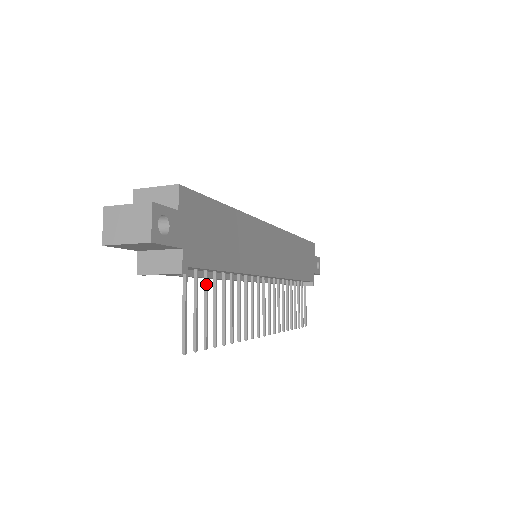
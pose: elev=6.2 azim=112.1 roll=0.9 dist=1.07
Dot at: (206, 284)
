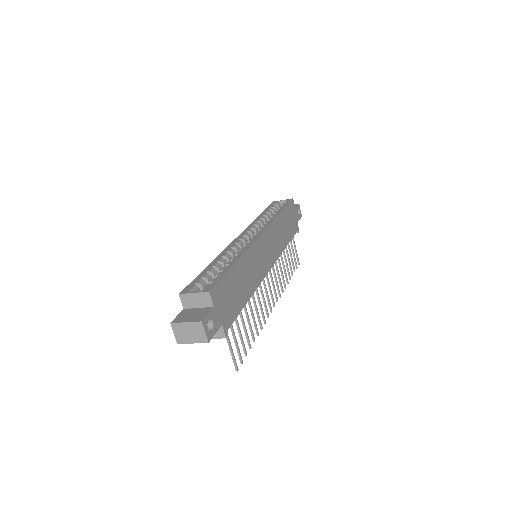
Dot at: (236, 321)
